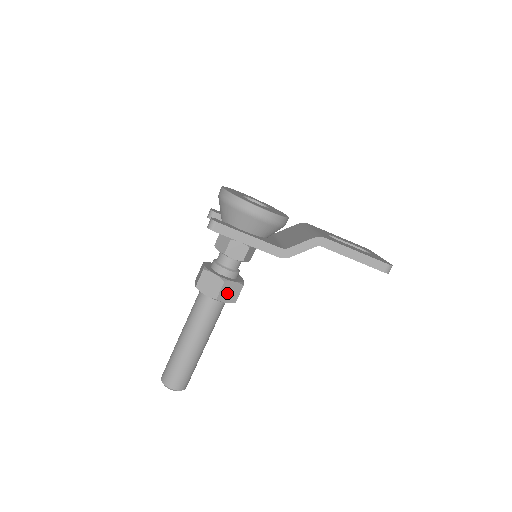
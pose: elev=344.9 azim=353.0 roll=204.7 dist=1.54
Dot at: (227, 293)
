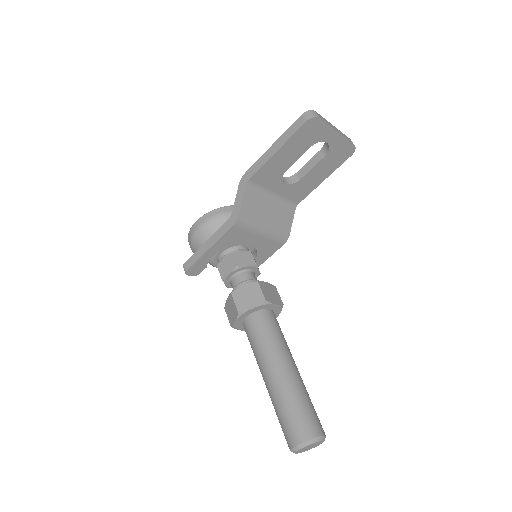
Dot at: (246, 300)
